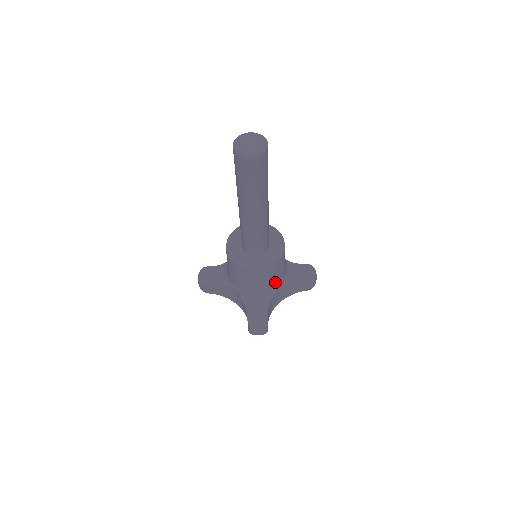
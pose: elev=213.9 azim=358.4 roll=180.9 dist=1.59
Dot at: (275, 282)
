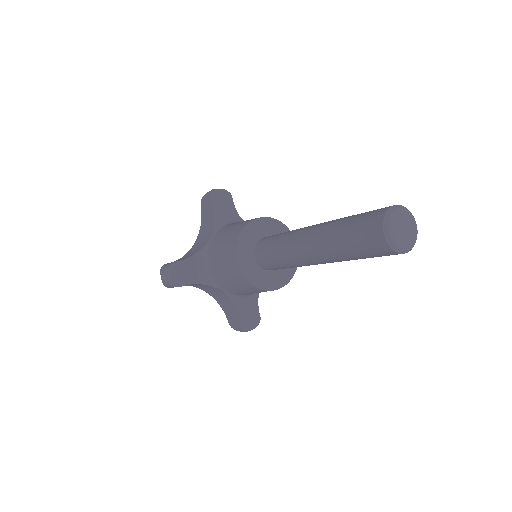
Dot at: occluded
